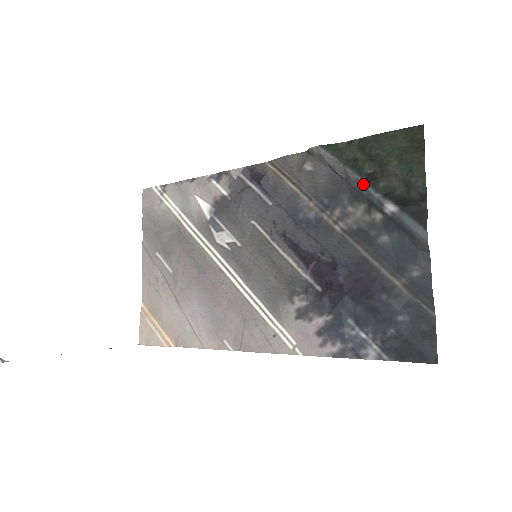
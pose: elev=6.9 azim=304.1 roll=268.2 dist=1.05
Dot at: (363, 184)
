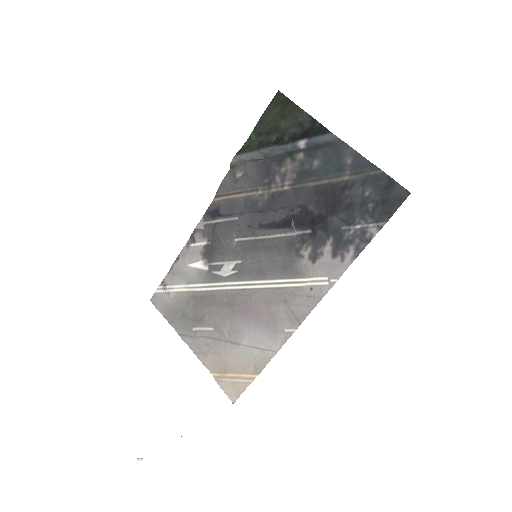
Dot at: (276, 148)
